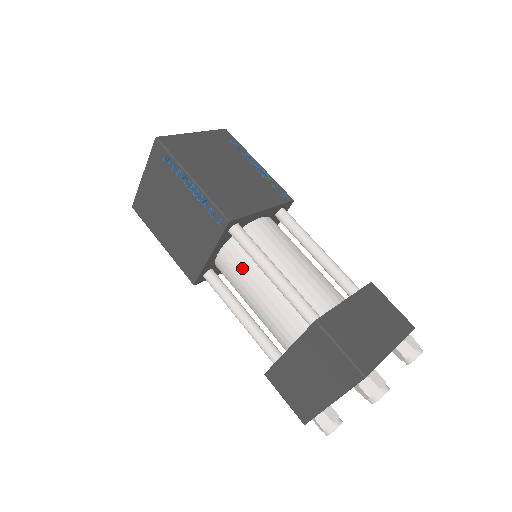
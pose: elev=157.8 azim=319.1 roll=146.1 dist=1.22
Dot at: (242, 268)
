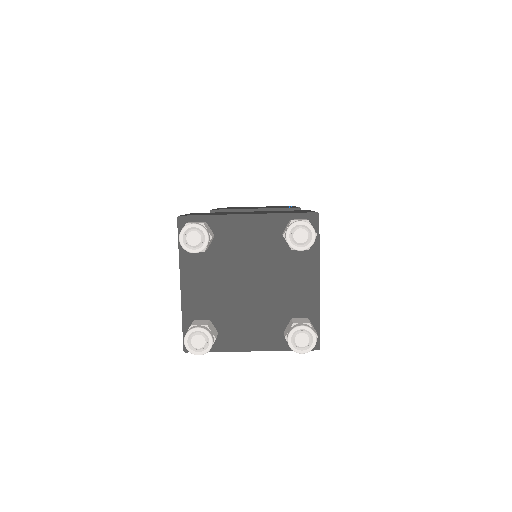
Dot at: occluded
